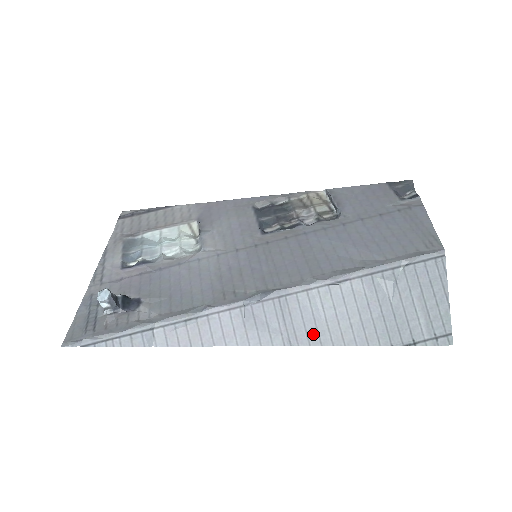
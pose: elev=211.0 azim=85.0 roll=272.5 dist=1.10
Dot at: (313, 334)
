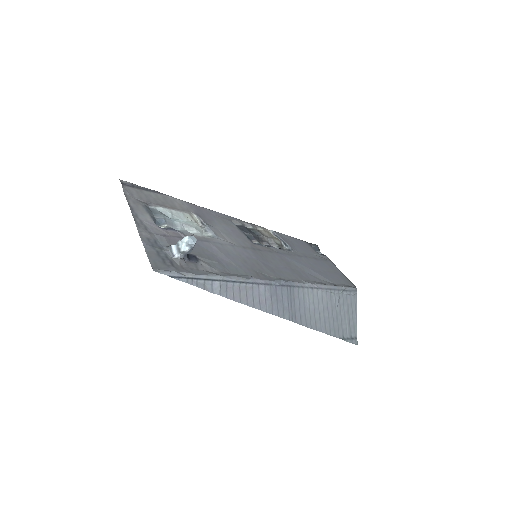
Dot at: (303, 318)
